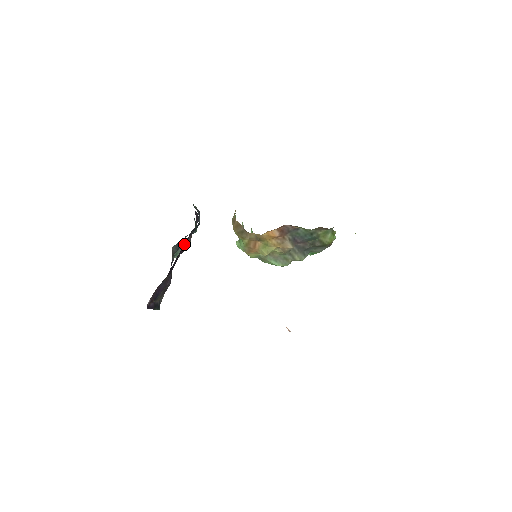
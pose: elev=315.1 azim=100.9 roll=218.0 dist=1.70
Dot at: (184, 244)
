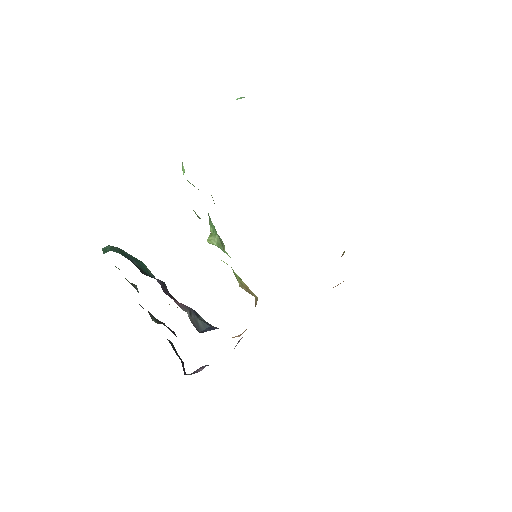
Dot at: occluded
